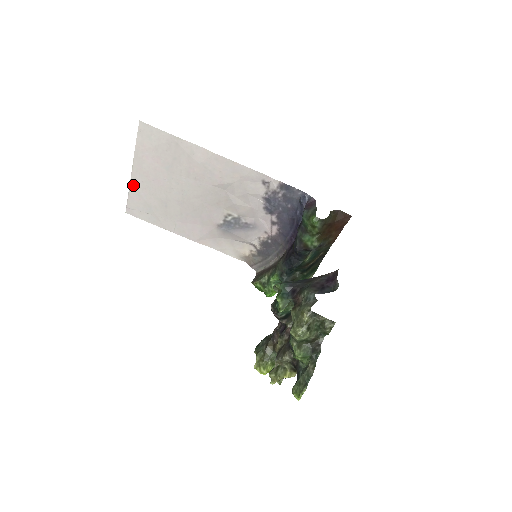
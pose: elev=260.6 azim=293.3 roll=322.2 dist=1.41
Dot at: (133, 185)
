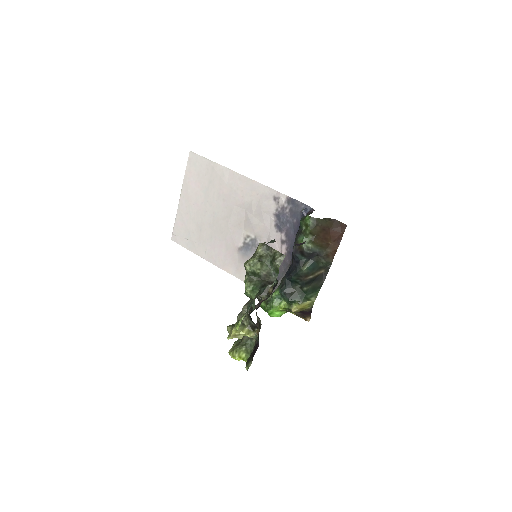
Dot at: (179, 211)
